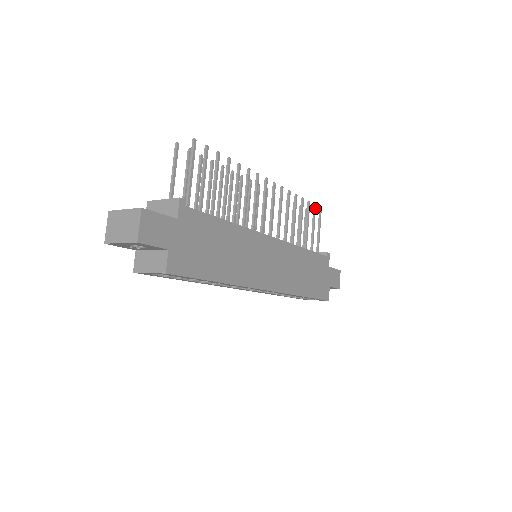
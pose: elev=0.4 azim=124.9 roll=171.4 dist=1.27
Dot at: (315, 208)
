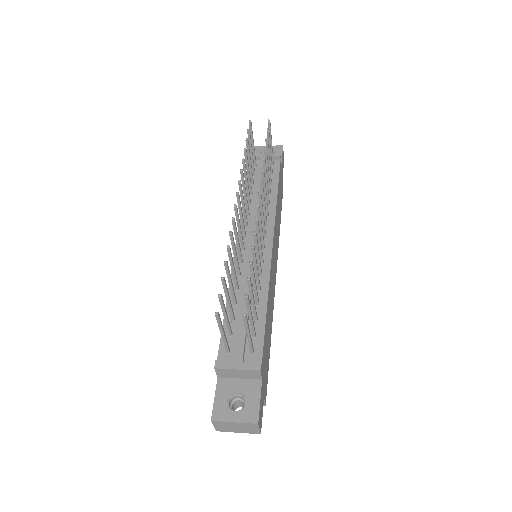
Dot at: (269, 133)
